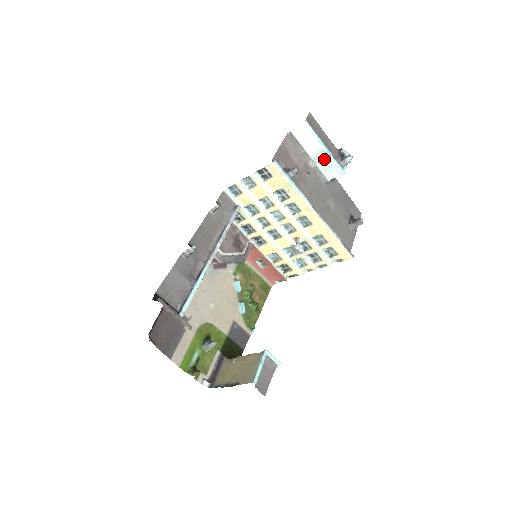
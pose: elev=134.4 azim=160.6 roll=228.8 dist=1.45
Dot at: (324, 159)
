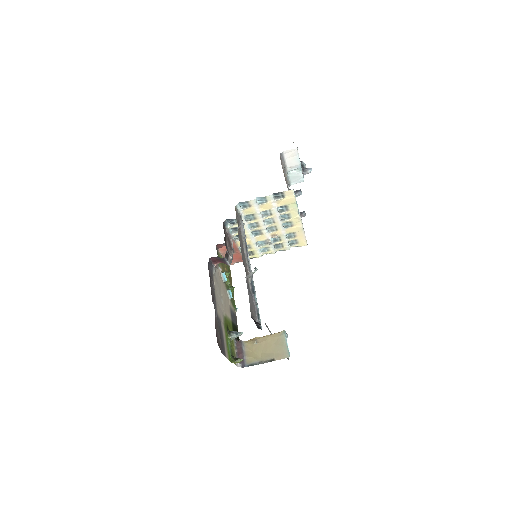
Dot at: (296, 172)
